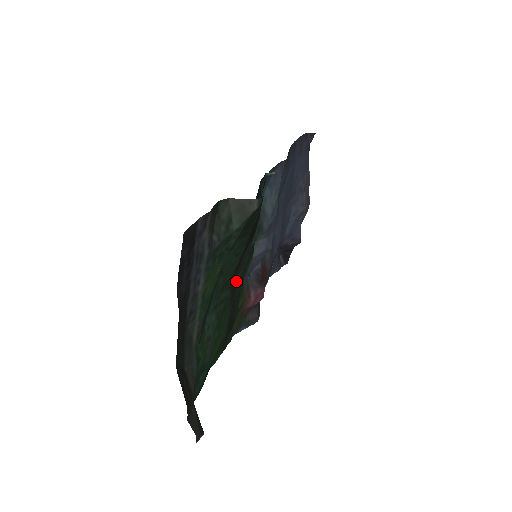
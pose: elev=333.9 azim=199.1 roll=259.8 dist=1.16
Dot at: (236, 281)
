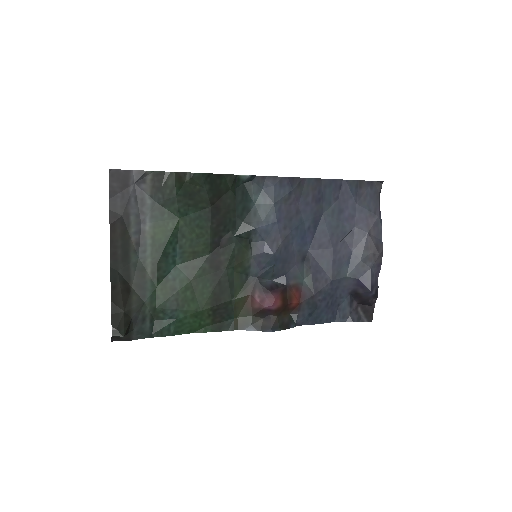
Dot at: (220, 262)
